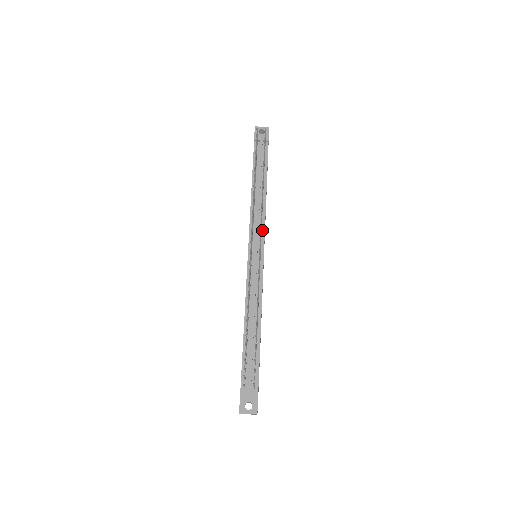
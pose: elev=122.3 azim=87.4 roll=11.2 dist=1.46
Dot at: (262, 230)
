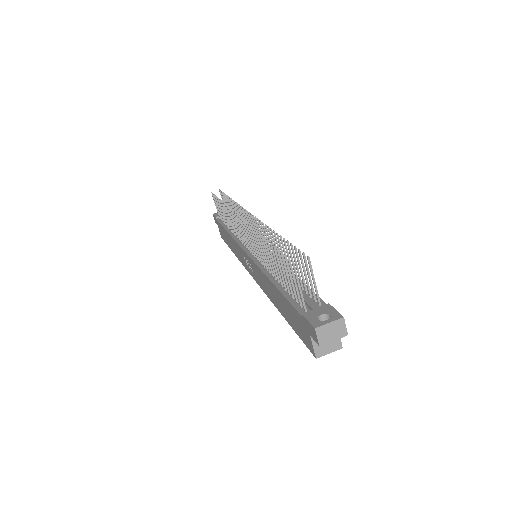
Dot at: occluded
